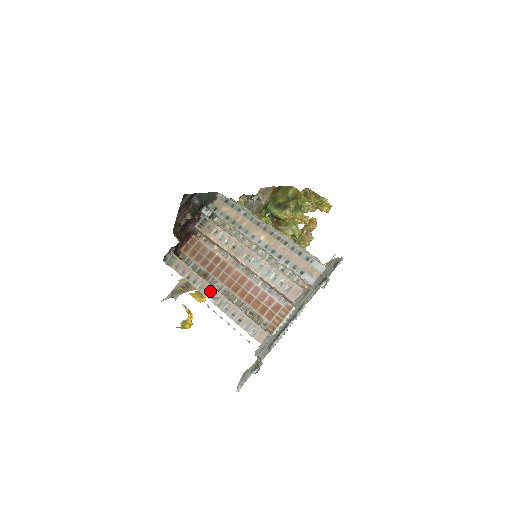
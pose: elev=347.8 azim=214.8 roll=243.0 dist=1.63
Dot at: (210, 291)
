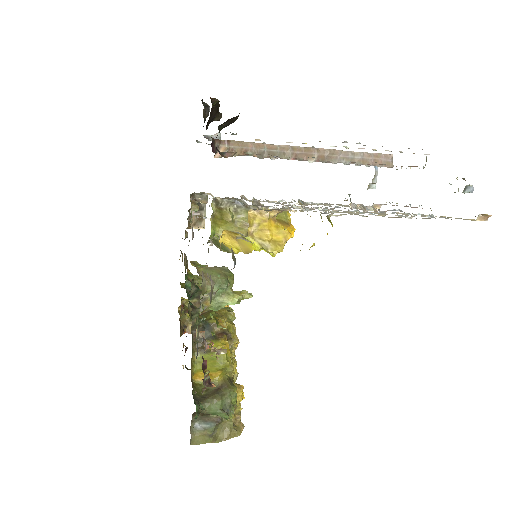
Dot at: occluded
